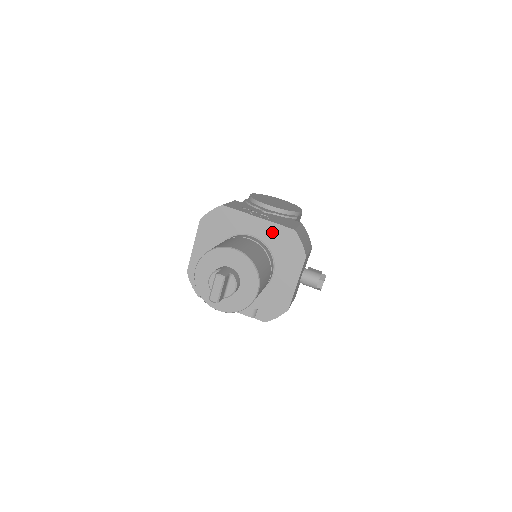
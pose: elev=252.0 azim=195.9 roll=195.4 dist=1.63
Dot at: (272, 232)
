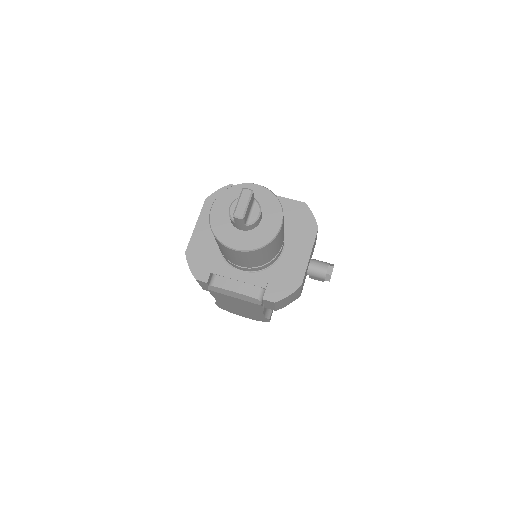
Dot at: (282, 206)
